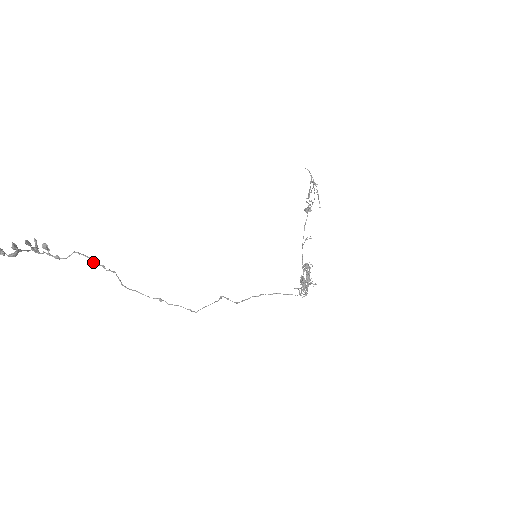
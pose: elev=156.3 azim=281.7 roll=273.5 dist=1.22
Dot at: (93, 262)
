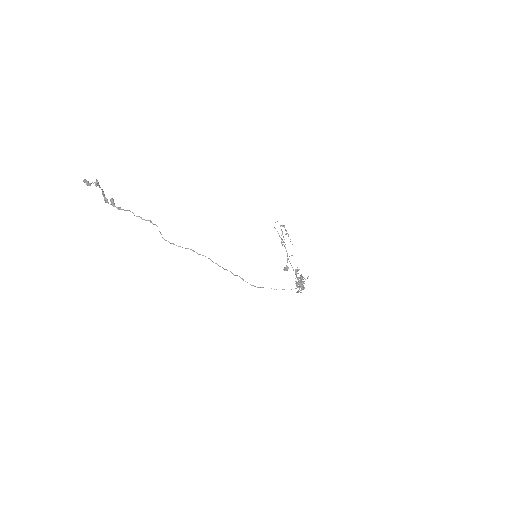
Dot at: (143, 219)
